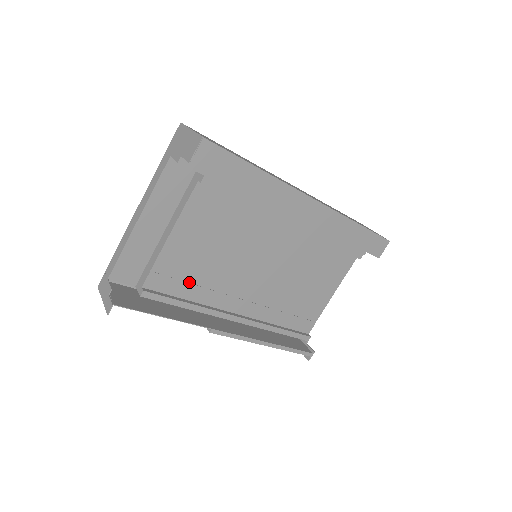
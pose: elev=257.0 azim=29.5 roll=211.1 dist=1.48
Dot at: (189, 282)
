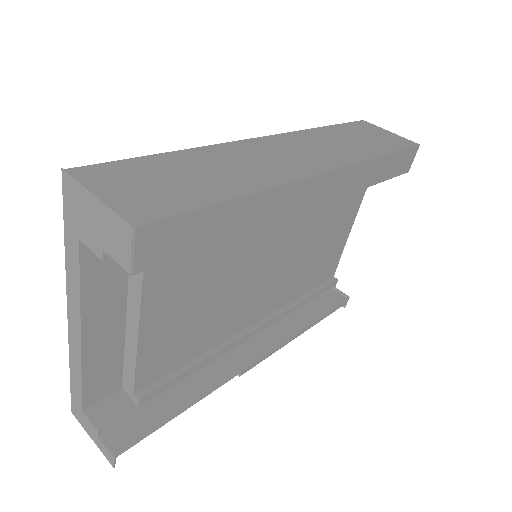
Dot at: (189, 344)
